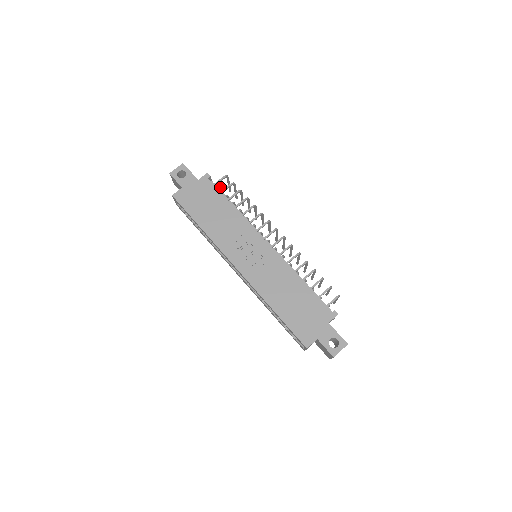
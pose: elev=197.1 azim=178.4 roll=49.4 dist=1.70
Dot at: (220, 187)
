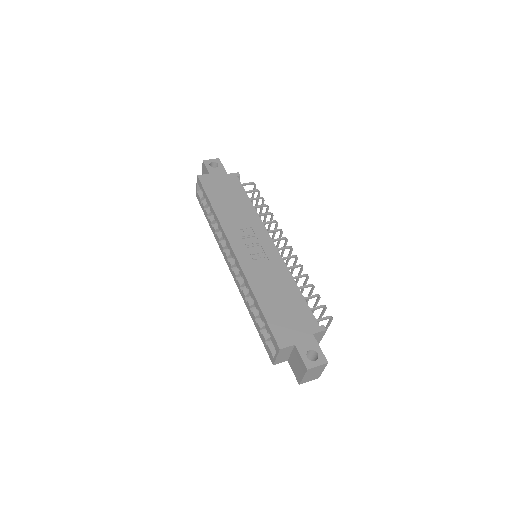
Dot at: occluded
